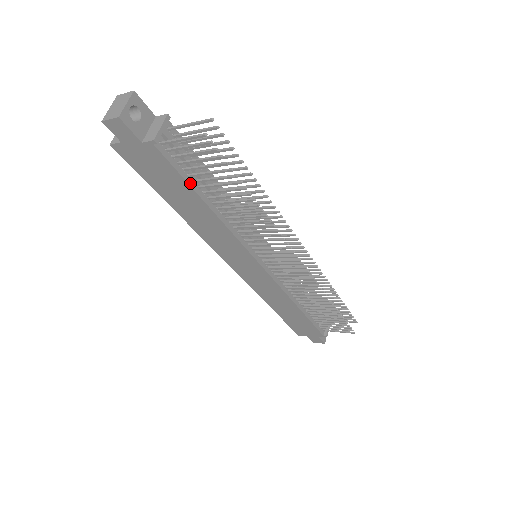
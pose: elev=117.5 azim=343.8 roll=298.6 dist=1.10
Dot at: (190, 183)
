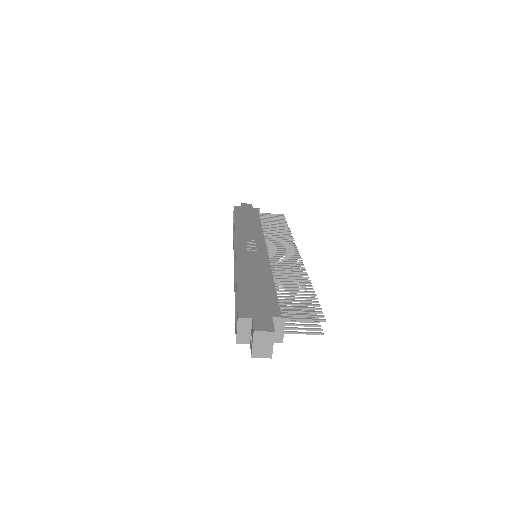
Dot at: occluded
